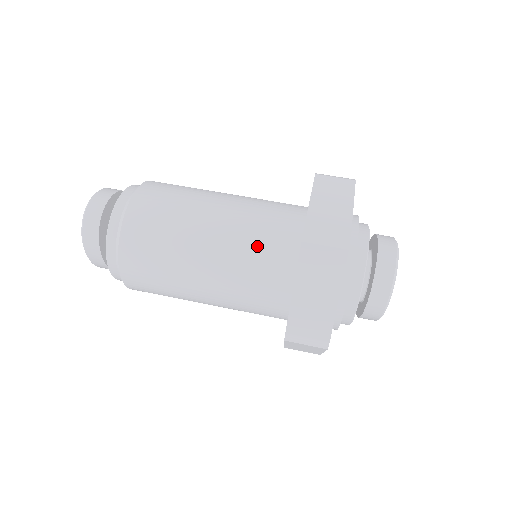
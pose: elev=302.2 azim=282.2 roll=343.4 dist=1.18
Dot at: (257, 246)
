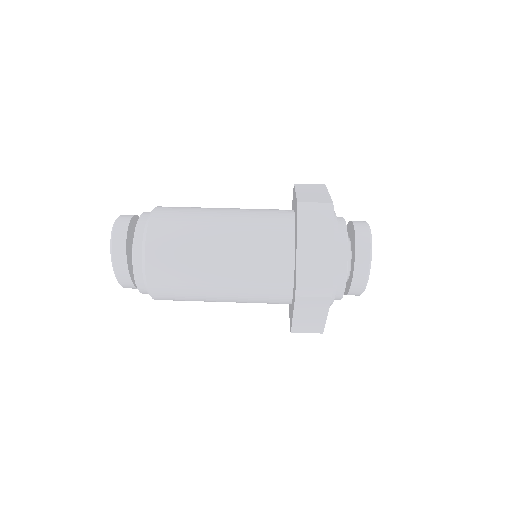
Dot at: (261, 230)
